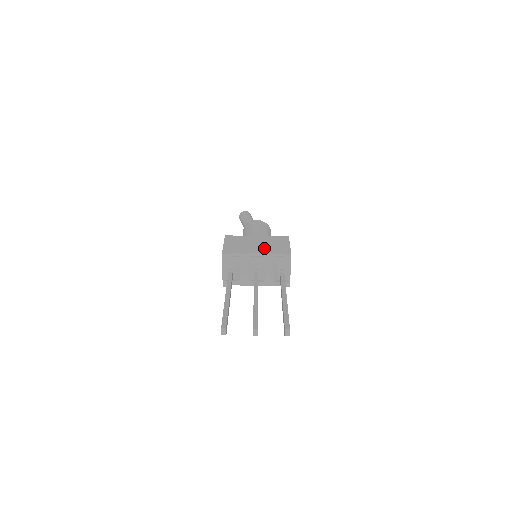
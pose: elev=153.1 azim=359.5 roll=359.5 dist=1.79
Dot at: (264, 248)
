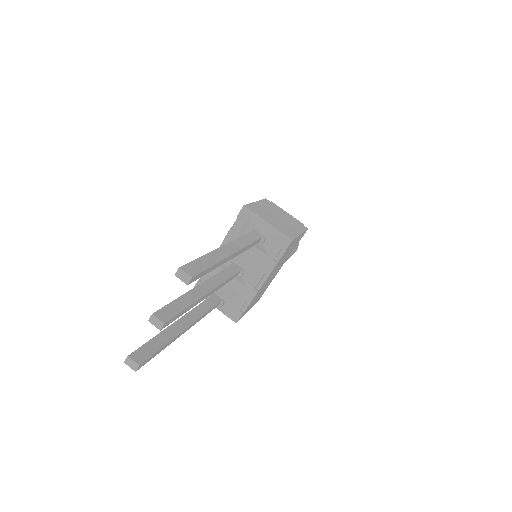
Dot at: occluded
